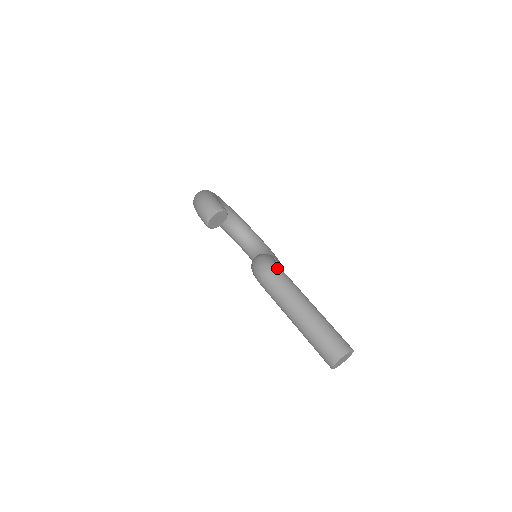
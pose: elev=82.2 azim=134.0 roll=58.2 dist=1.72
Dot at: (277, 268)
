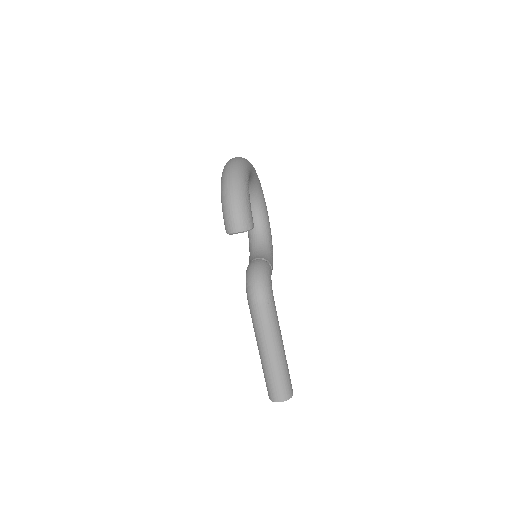
Dot at: (271, 301)
